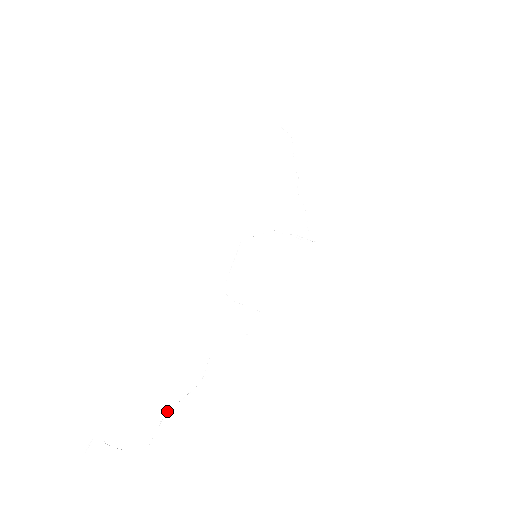
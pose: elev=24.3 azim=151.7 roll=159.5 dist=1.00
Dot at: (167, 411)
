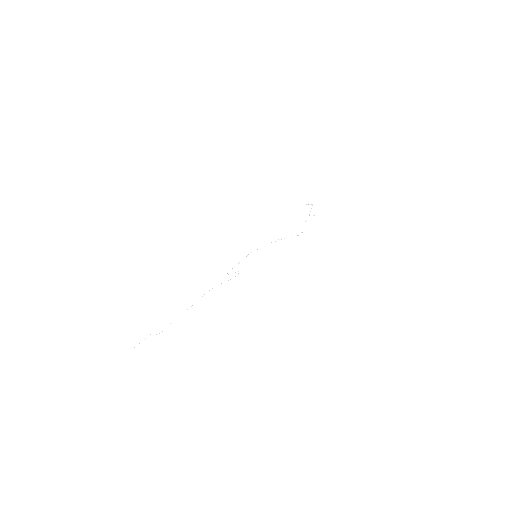
Dot at: occluded
